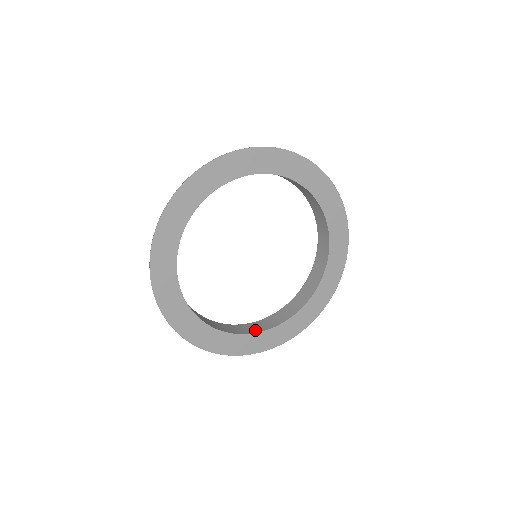
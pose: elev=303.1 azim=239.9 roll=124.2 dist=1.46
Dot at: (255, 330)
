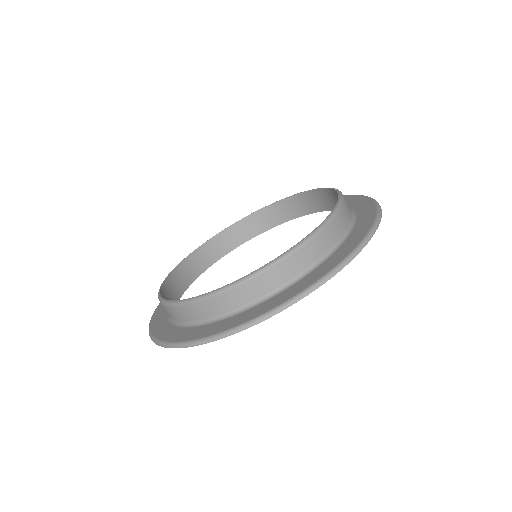
Dot at: (225, 250)
